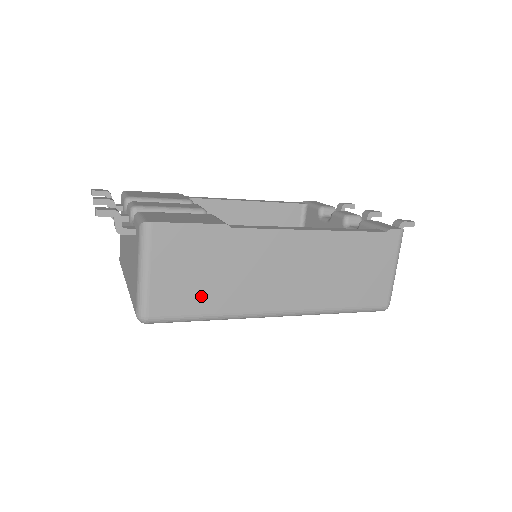
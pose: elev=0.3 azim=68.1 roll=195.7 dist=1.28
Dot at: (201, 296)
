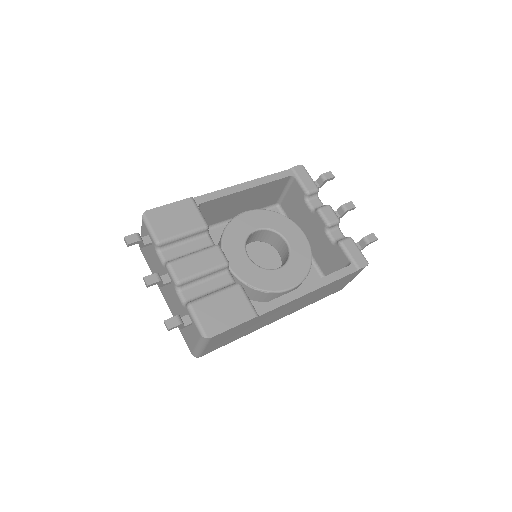
Dot at: (233, 339)
